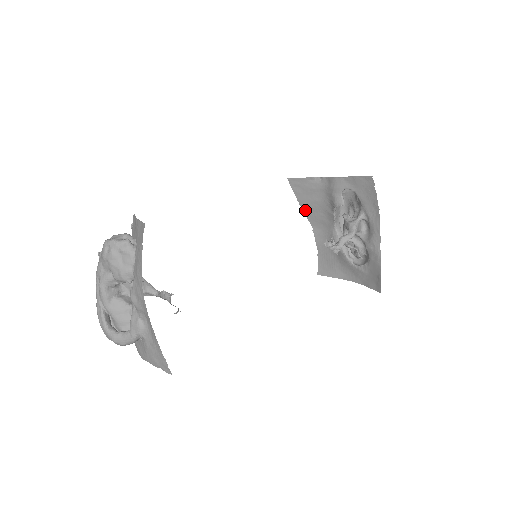
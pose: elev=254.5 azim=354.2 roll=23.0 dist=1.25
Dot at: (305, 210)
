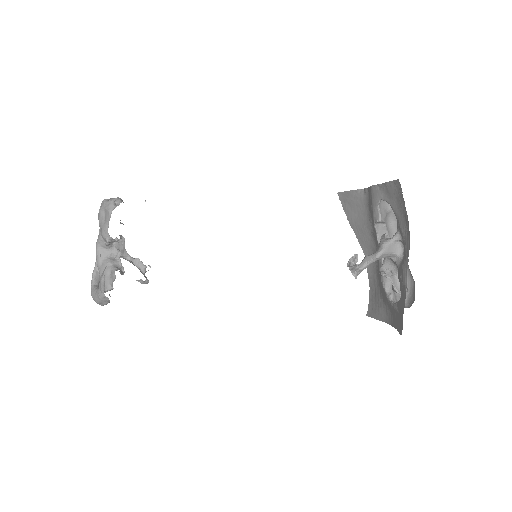
Dot at: (356, 232)
